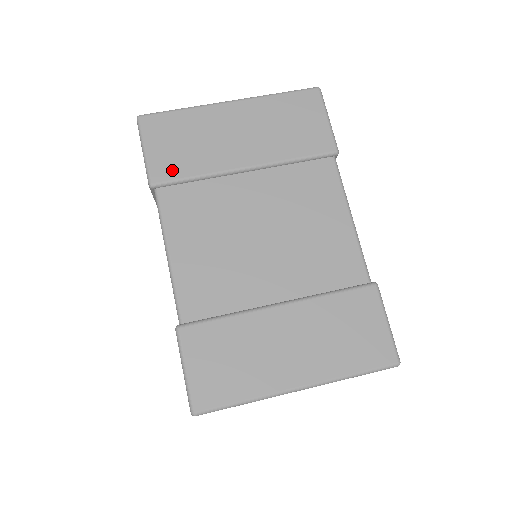
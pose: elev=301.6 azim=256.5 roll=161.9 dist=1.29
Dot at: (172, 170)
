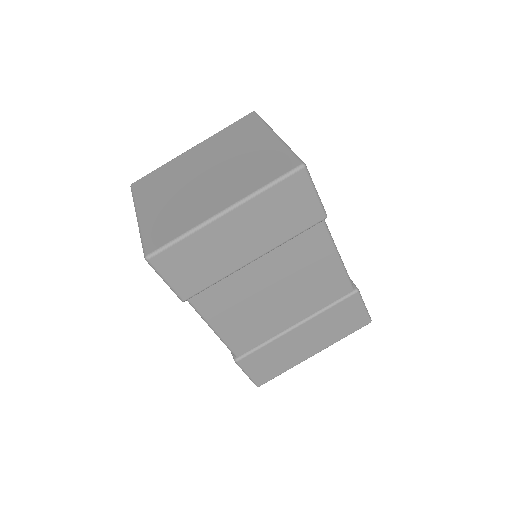
Dot at: (196, 286)
